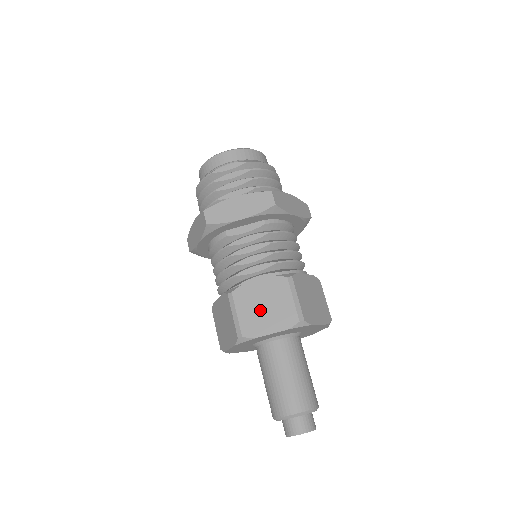
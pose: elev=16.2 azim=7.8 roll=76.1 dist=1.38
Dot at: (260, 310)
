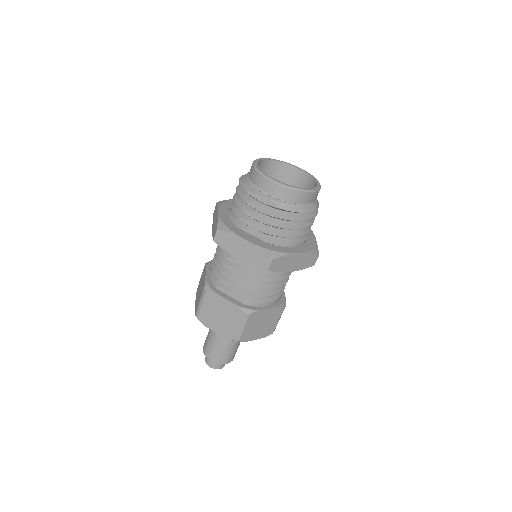
Dot at: (216, 315)
